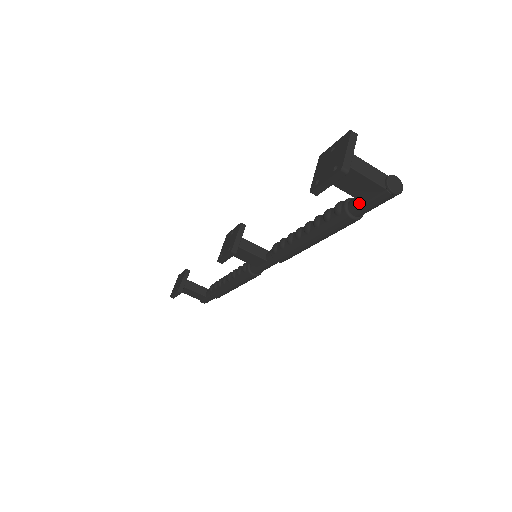
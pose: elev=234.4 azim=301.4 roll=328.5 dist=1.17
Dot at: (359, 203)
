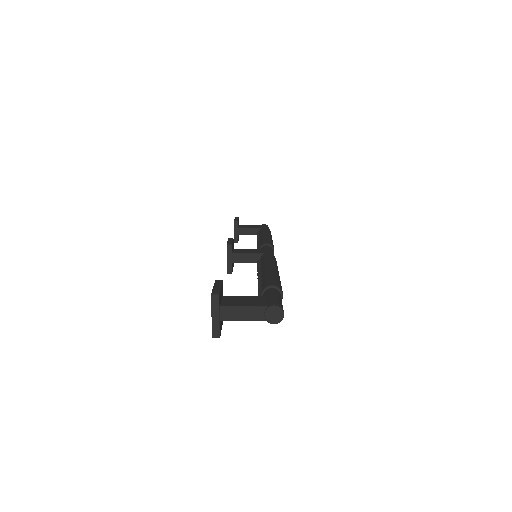
Dot at: occluded
